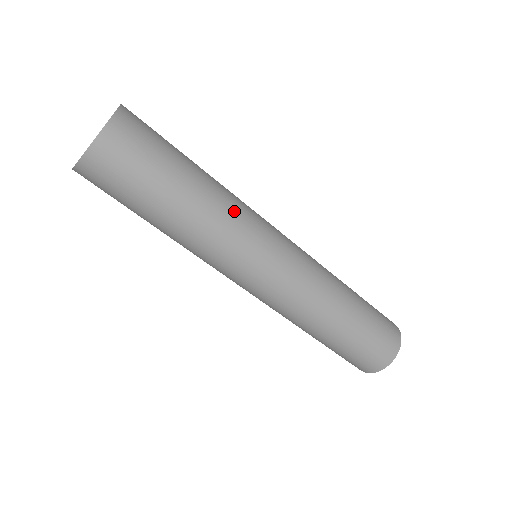
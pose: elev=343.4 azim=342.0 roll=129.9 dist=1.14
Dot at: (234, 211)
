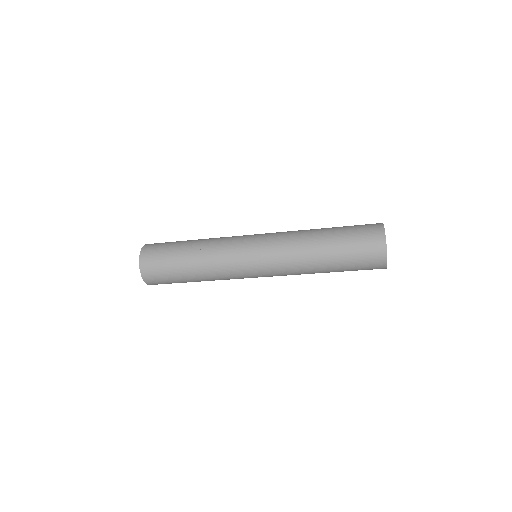
Dot at: (217, 268)
